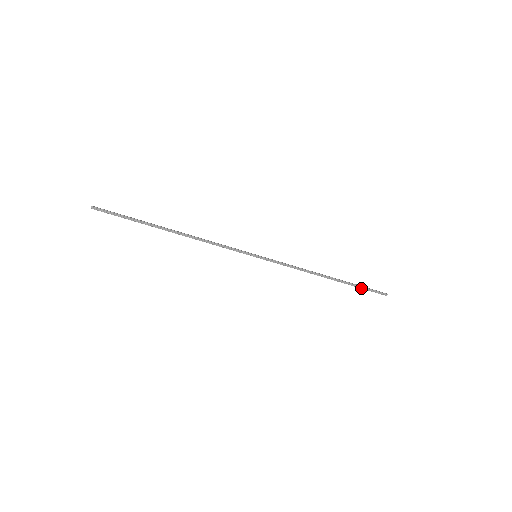
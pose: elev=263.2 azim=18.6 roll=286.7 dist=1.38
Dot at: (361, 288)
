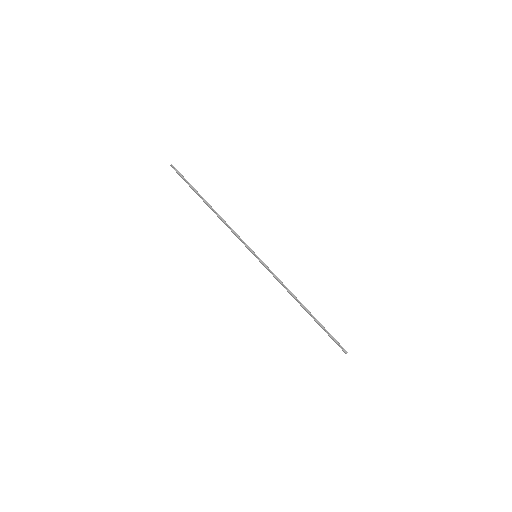
Dot at: (327, 332)
